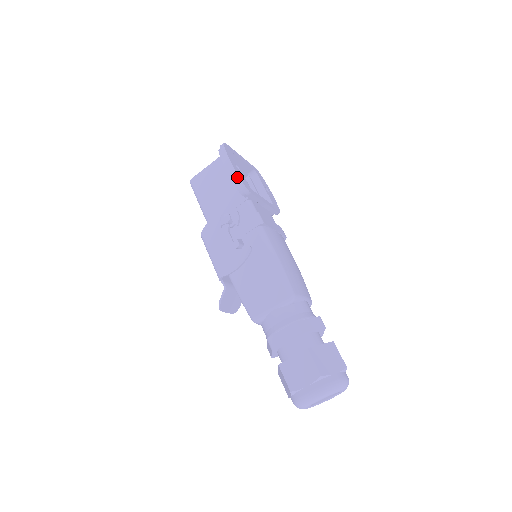
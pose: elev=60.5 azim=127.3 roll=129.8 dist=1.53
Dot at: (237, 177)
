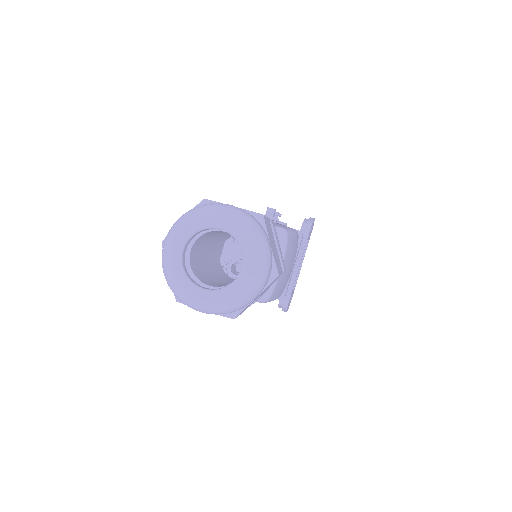
Dot at: (312, 219)
